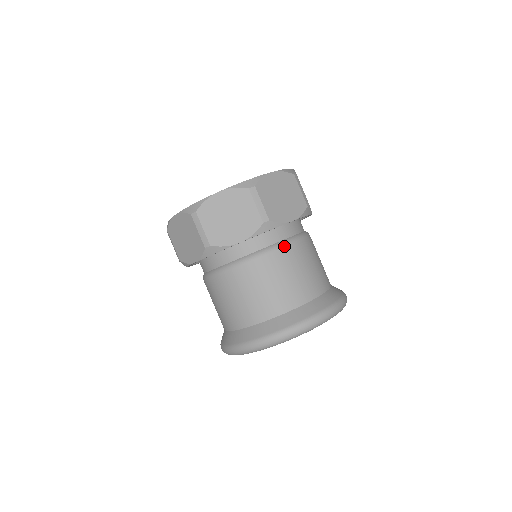
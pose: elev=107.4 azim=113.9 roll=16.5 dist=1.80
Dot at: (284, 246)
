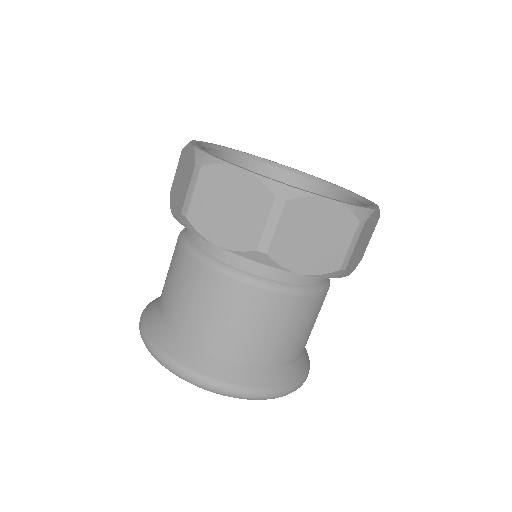
Dot at: (268, 289)
